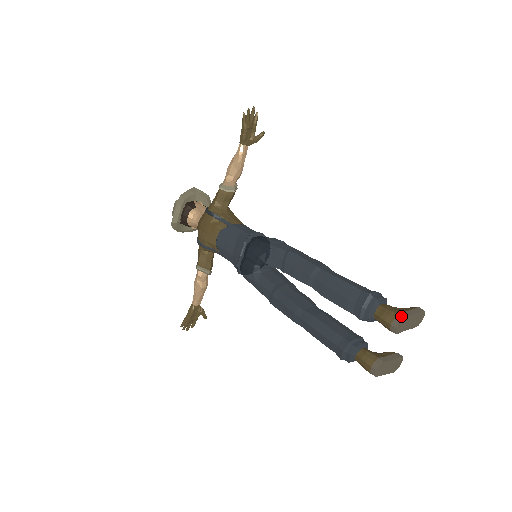
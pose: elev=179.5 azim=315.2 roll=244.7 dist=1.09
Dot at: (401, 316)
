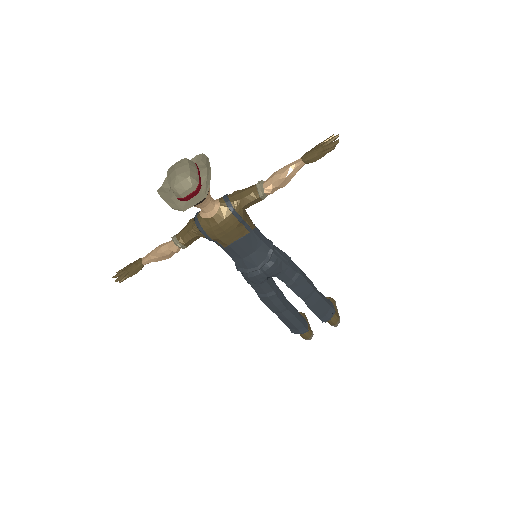
Dot at: occluded
